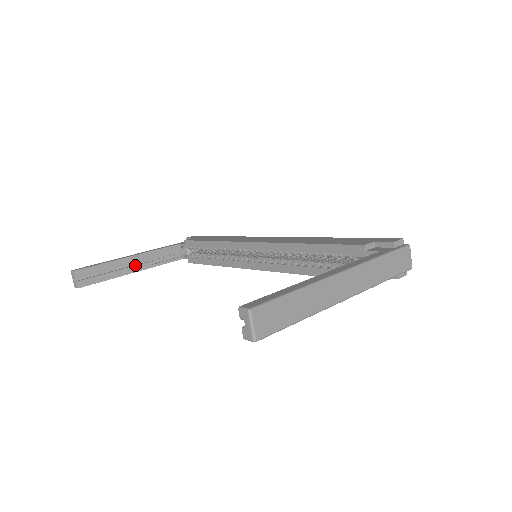
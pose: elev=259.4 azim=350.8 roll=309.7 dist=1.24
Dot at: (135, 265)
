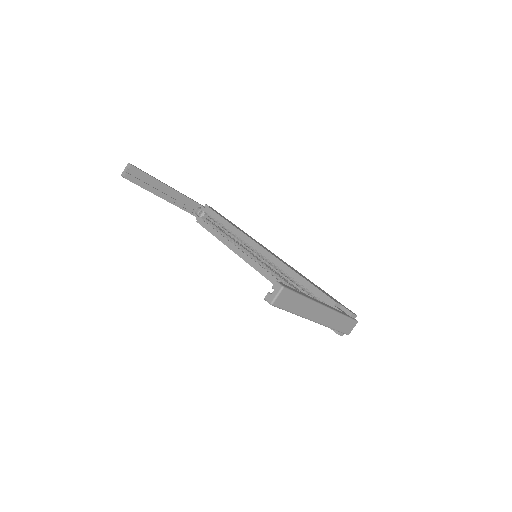
Dot at: (166, 194)
